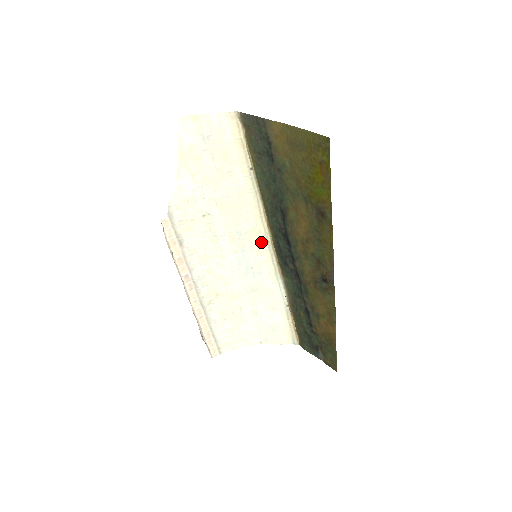
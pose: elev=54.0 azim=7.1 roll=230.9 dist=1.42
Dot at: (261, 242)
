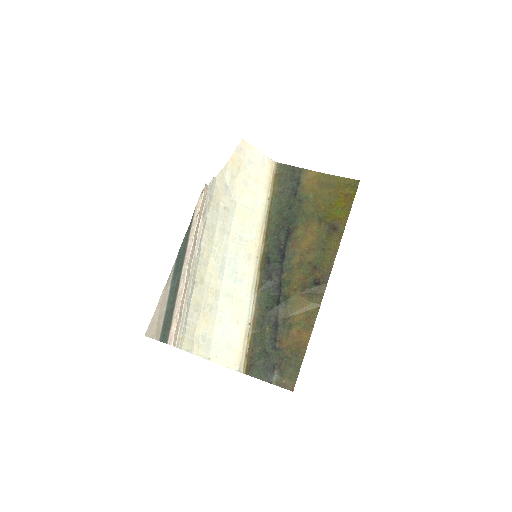
Dot at: (253, 254)
